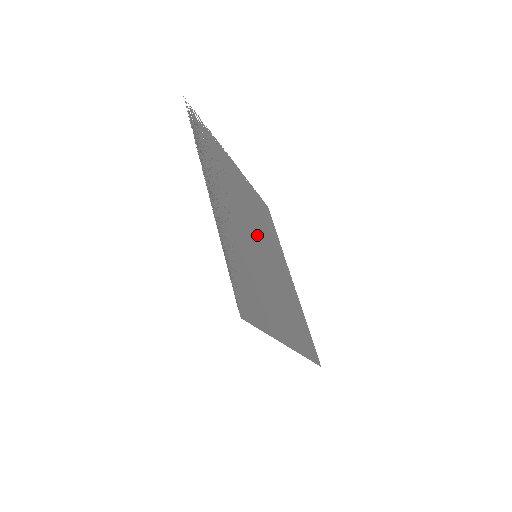
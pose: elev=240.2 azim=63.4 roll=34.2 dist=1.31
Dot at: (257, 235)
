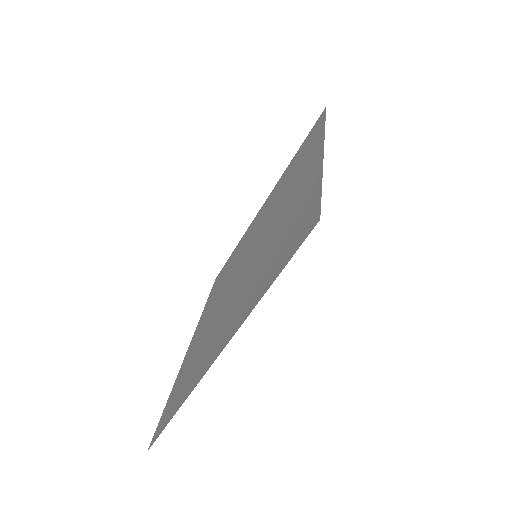
Dot at: occluded
